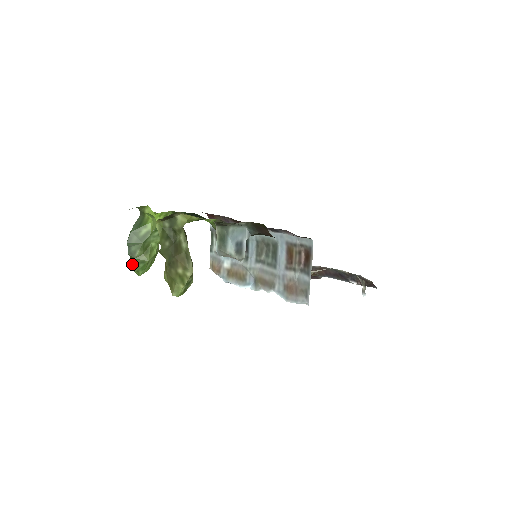
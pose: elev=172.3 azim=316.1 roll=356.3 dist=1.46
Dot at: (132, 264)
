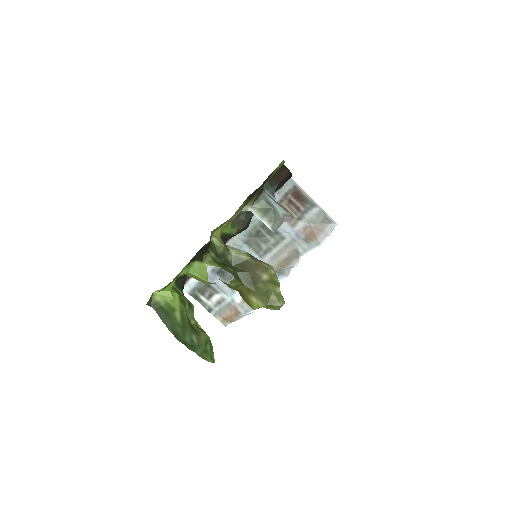
Dot at: (201, 356)
